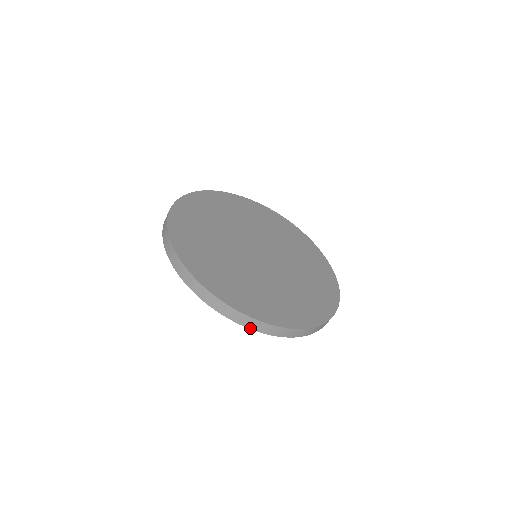
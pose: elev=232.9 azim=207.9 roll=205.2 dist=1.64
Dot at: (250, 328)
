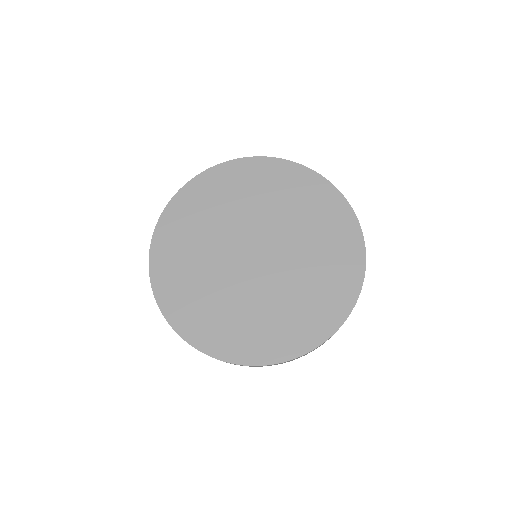
Dot at: occluded
